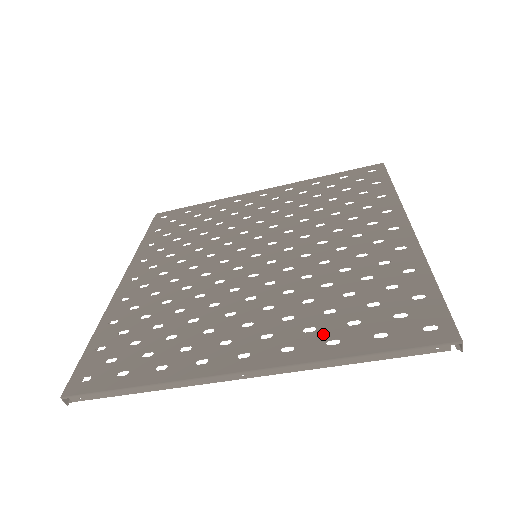
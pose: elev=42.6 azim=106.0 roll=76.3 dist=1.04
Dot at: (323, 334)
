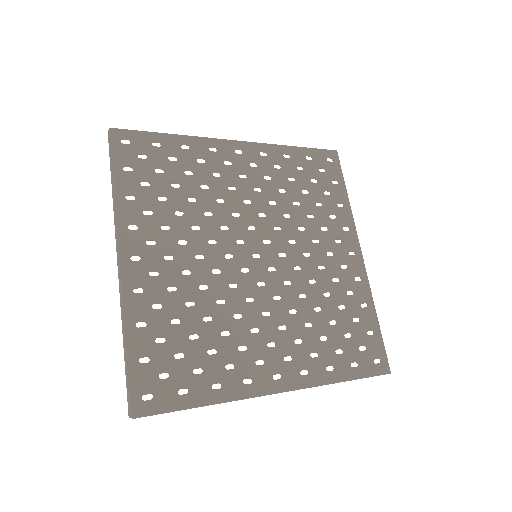
Dot at: (323, 361)
